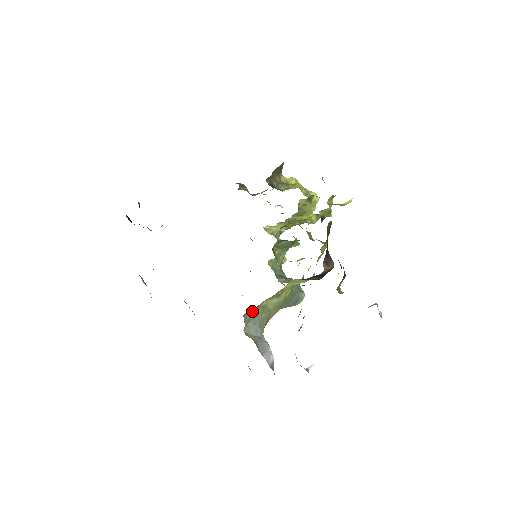
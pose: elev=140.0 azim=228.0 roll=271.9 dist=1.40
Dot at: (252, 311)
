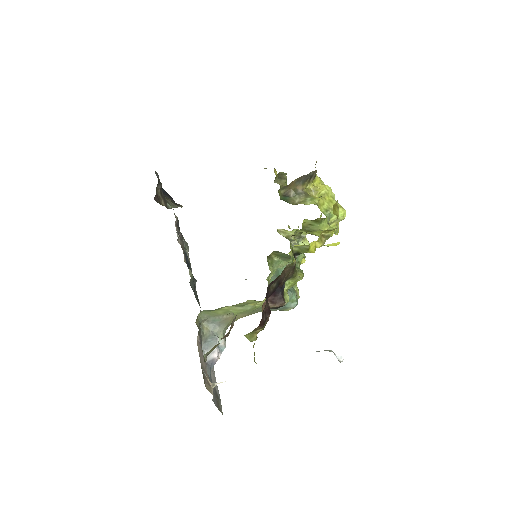
Dot at: (211, 311)
